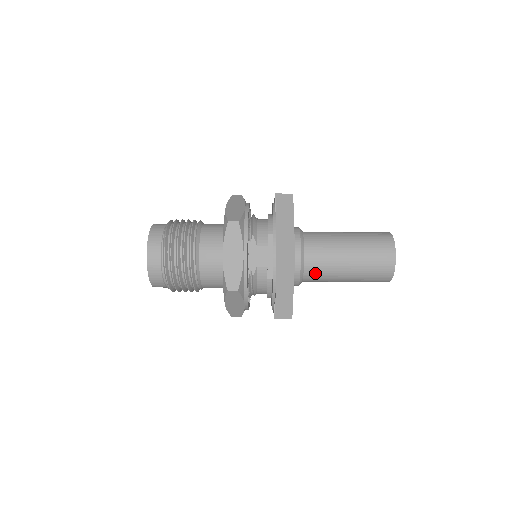
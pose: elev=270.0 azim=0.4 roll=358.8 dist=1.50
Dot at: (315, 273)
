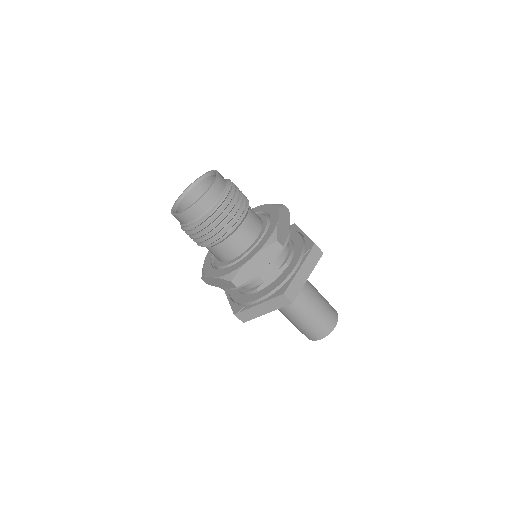
Dot at: occluded
